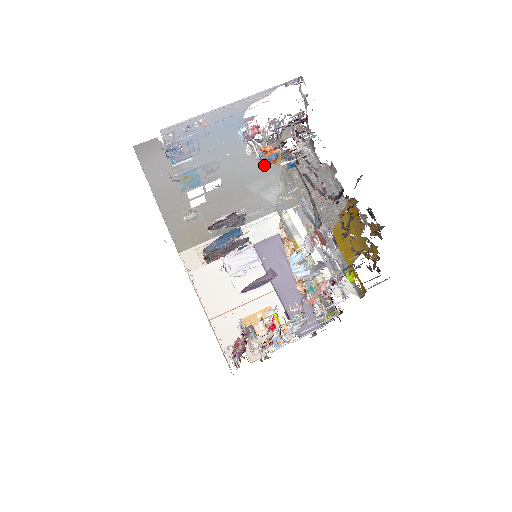
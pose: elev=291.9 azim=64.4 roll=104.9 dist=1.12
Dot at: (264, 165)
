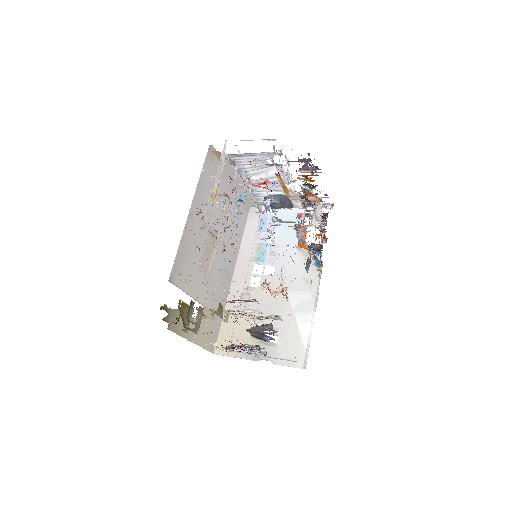
Dot at: (305, 275)
